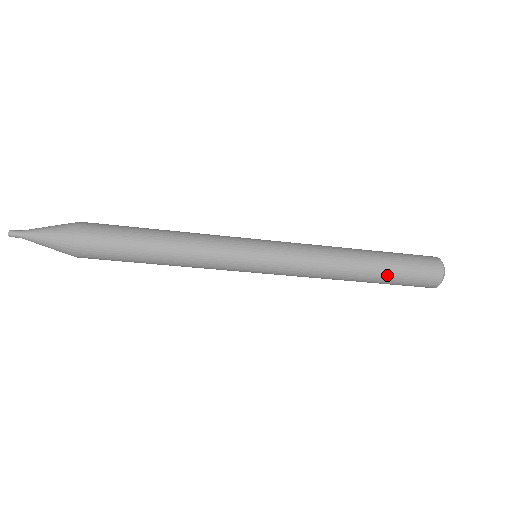
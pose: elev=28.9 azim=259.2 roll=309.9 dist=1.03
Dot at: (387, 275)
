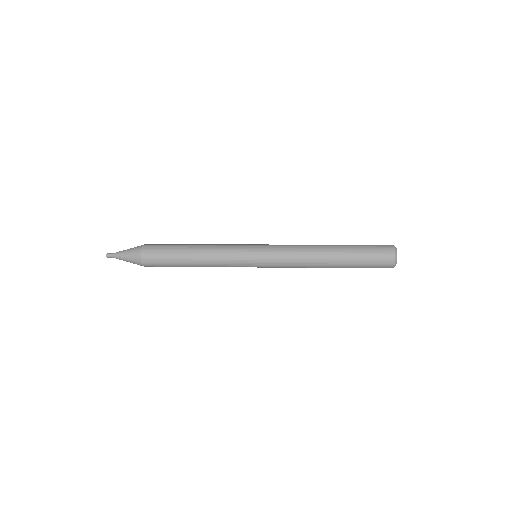
Dot at: (349, 267)
